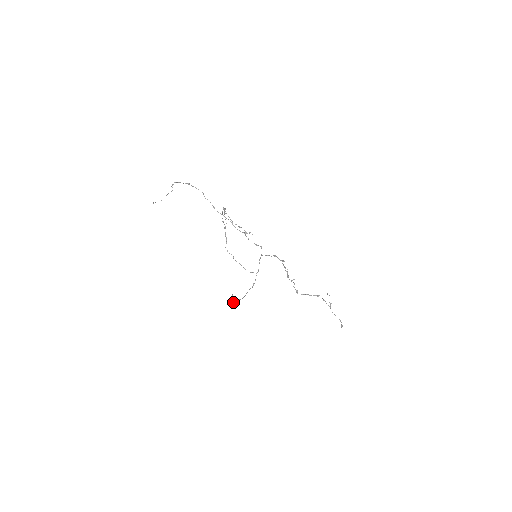
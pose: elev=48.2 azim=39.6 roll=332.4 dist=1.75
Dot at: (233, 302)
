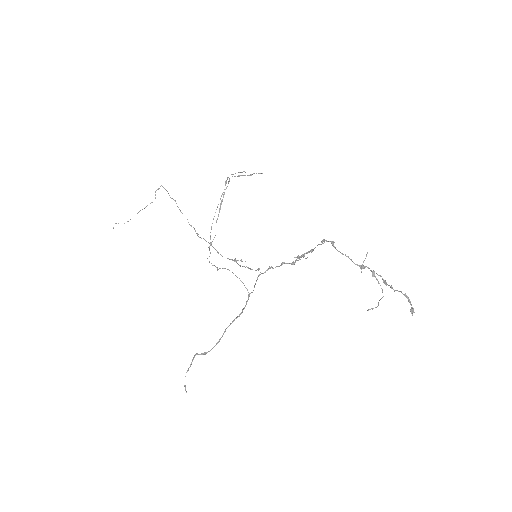
Dot at: occluded
